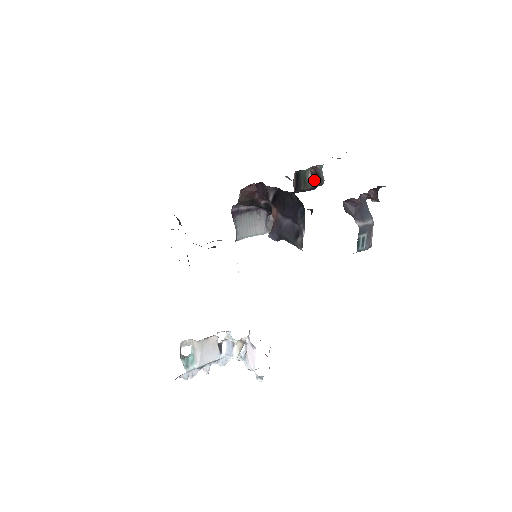
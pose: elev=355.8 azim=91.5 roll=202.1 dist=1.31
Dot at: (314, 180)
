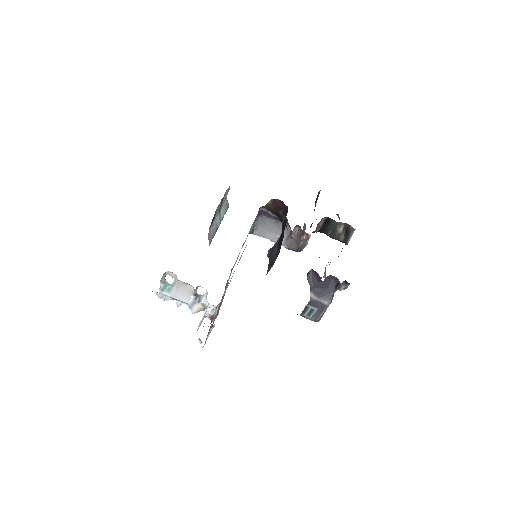
Dot at: (343, 235)
